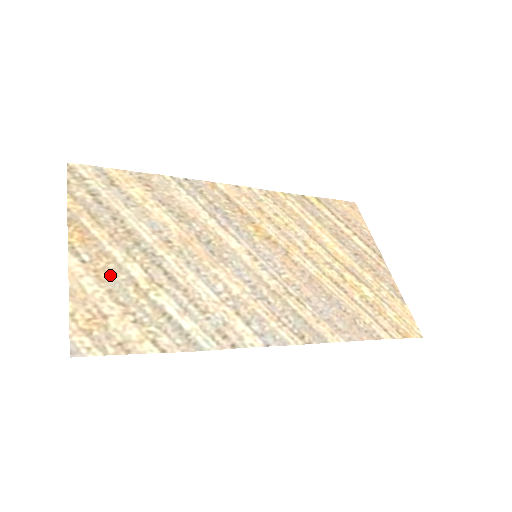
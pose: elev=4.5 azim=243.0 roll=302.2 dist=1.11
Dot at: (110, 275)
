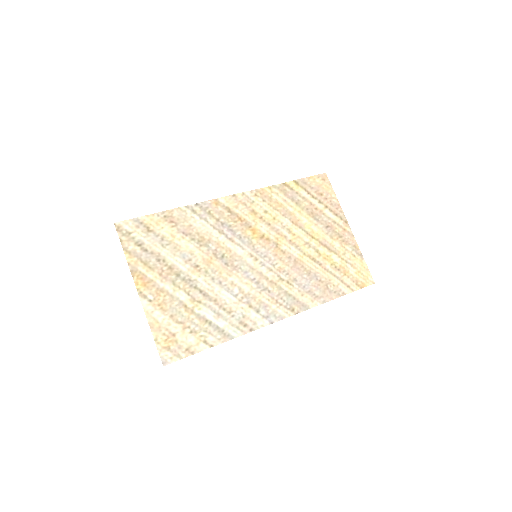
Dot at: (168, 305)
